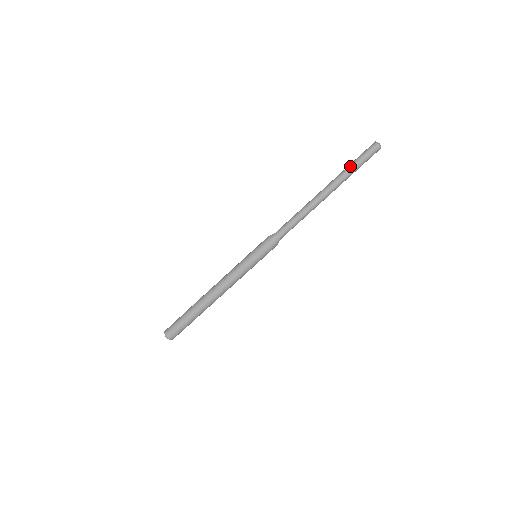
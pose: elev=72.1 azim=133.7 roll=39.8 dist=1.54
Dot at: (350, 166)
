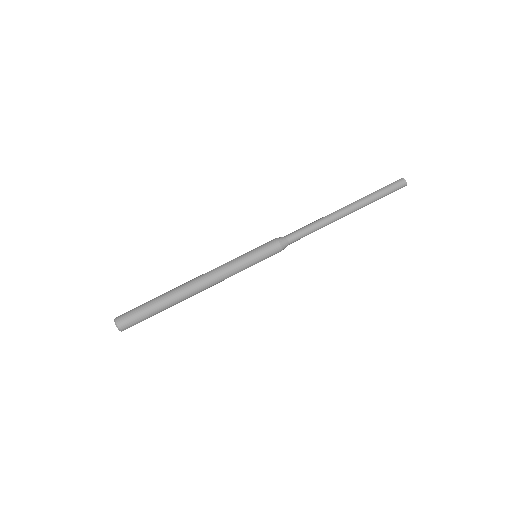
Dot at: (376, 193)
